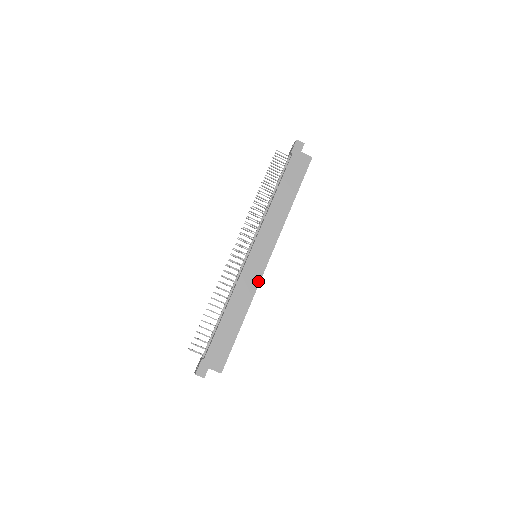
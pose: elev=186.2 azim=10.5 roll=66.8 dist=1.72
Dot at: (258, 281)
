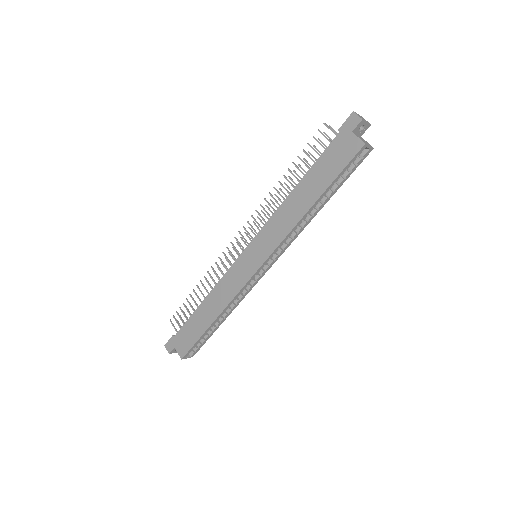
Dot at: (241, 286)
